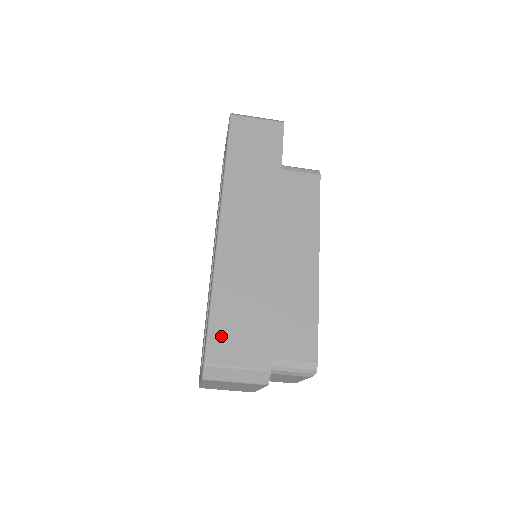
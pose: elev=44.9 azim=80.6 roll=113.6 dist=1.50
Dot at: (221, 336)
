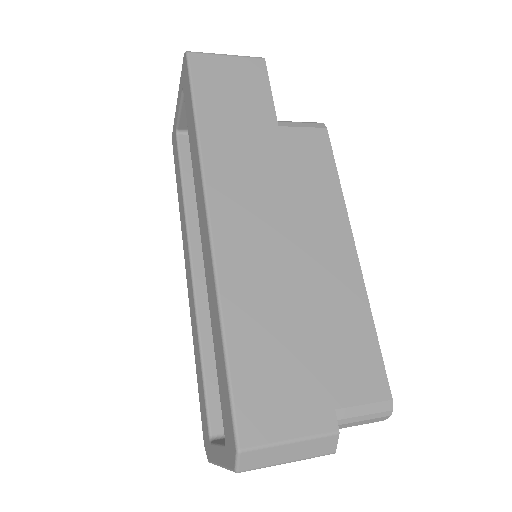
Dot at: (253, 396)
